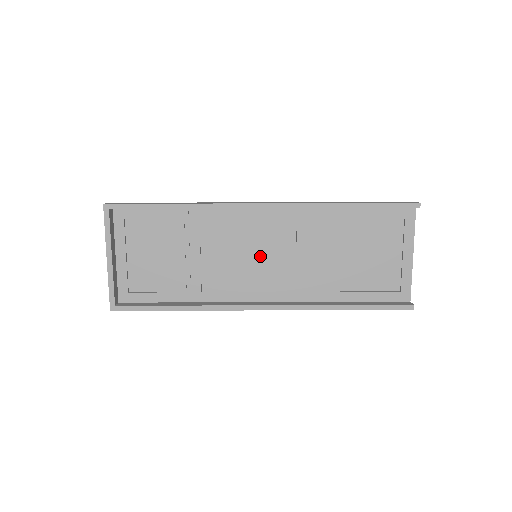
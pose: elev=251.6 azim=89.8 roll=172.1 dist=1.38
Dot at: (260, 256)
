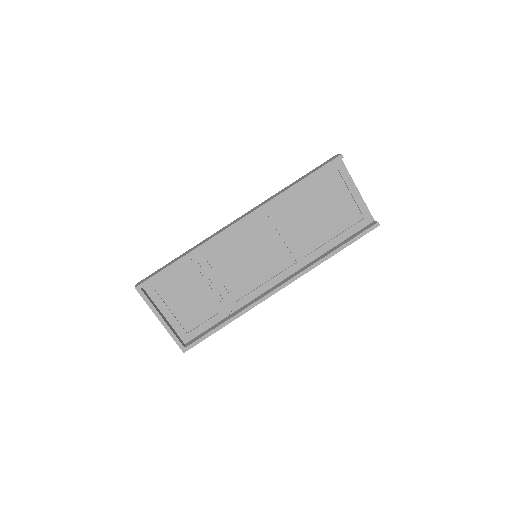
Dot at: (259, 254)
